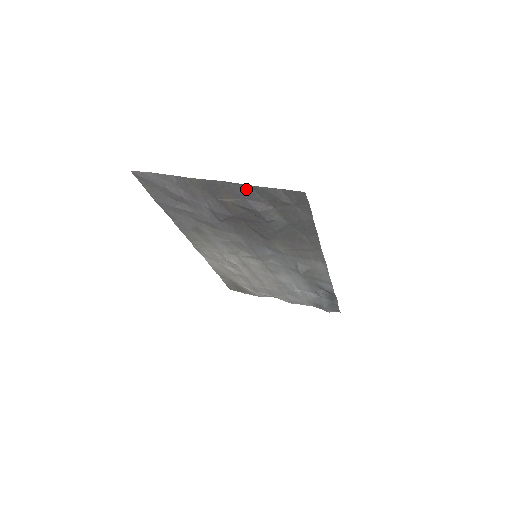
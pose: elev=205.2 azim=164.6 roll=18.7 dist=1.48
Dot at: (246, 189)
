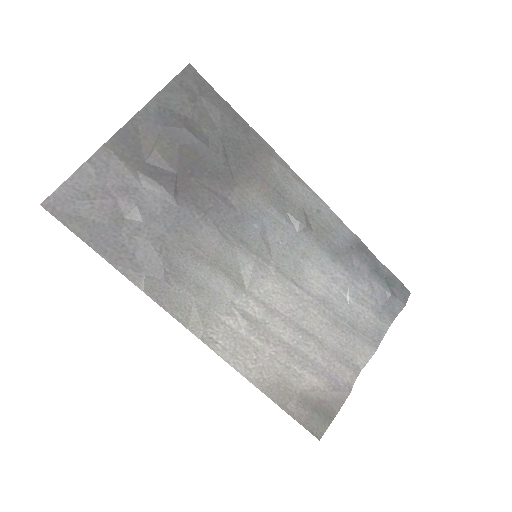
Dot at: (154, 110)
